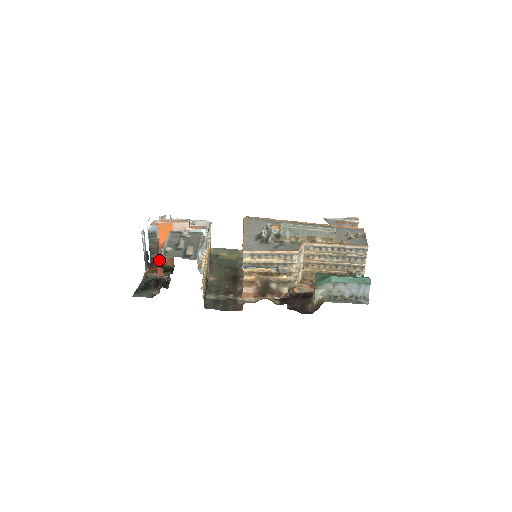
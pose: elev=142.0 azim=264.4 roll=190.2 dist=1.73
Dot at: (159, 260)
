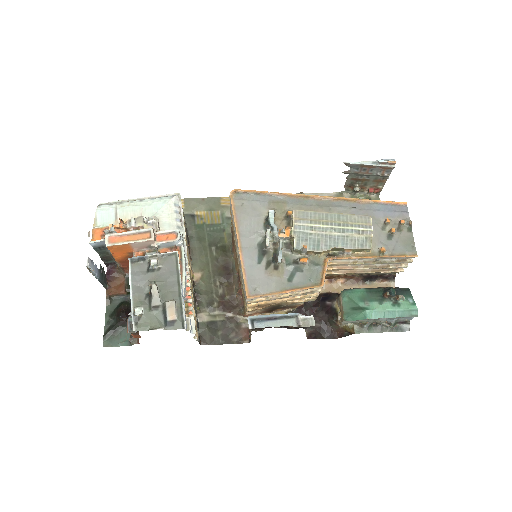
Dot at: (130, 329)
